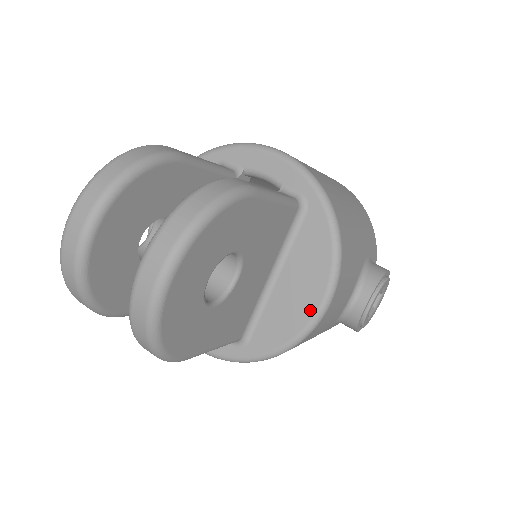
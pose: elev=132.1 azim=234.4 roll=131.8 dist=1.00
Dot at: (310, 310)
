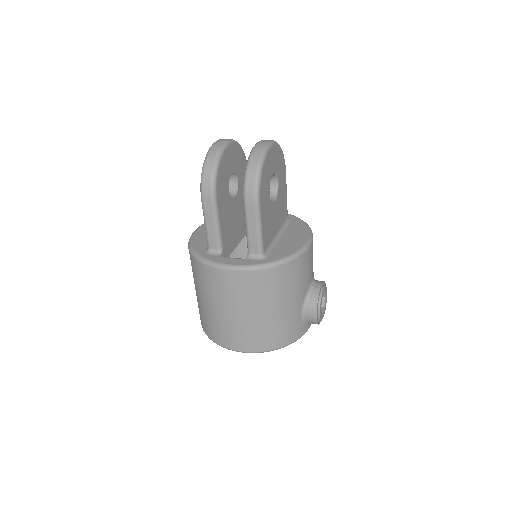
Dot at: (302, 243)
